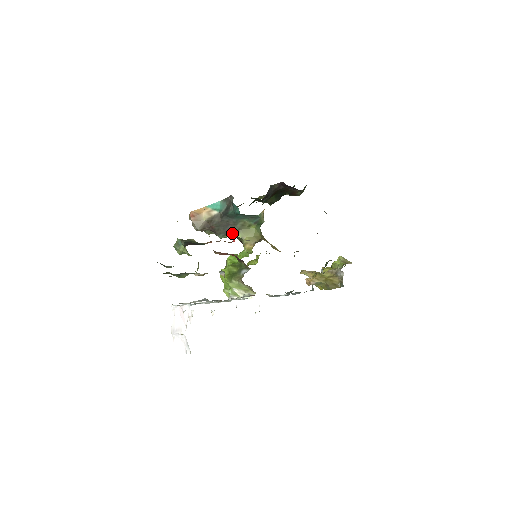
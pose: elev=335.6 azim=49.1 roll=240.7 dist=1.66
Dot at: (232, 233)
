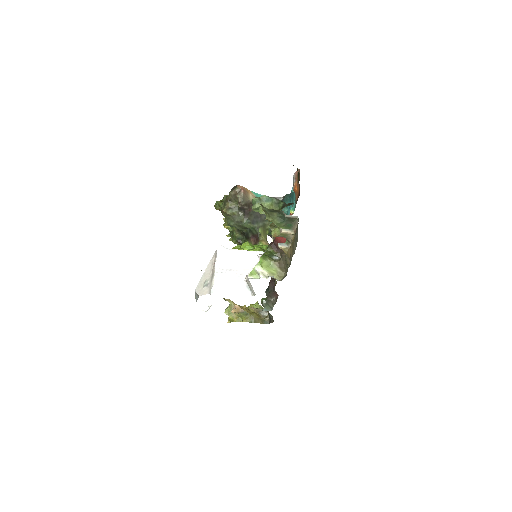
Dot at: (256, 225)
